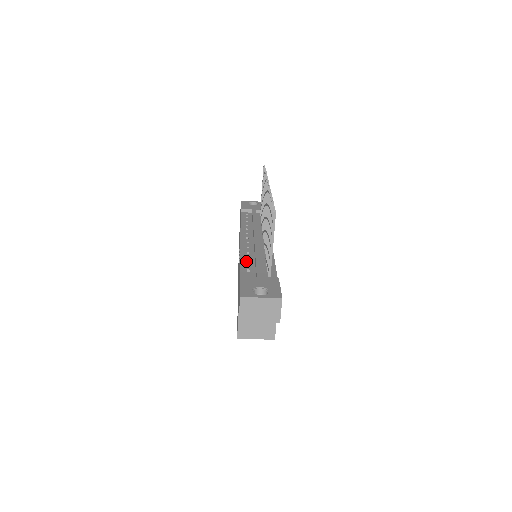
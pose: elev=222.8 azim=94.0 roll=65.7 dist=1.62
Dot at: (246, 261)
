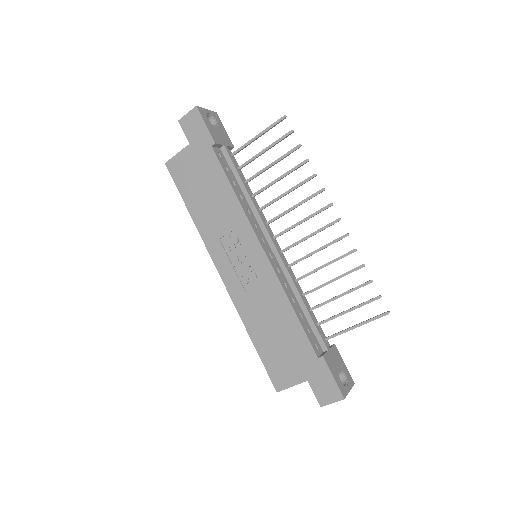
Dot at: (297, 309)
